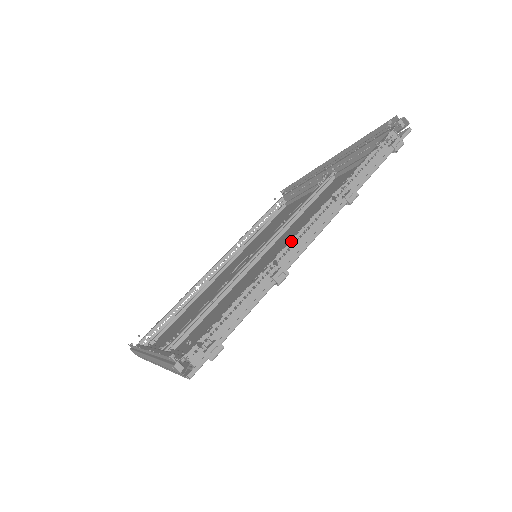
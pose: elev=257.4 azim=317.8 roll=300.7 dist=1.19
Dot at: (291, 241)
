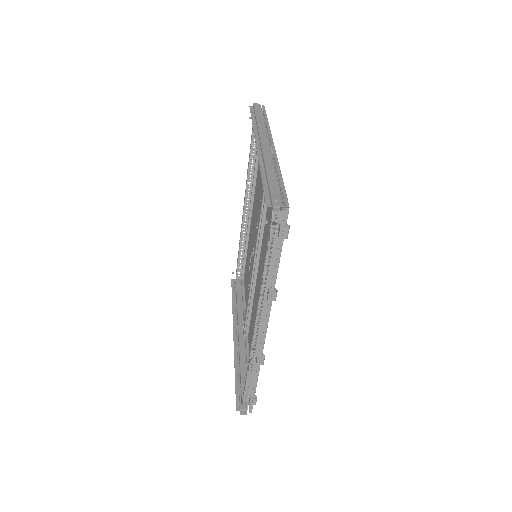
Dot at: (254, 335)
